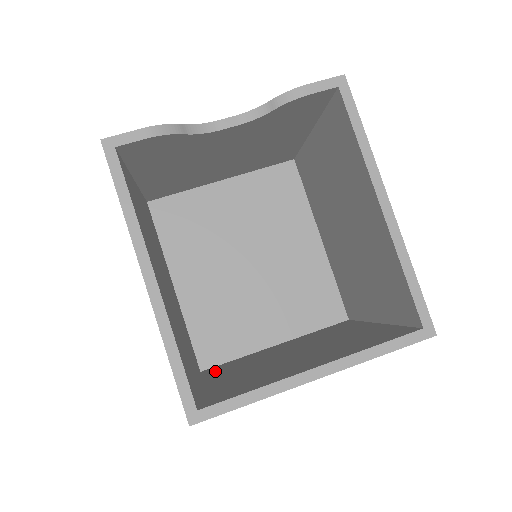
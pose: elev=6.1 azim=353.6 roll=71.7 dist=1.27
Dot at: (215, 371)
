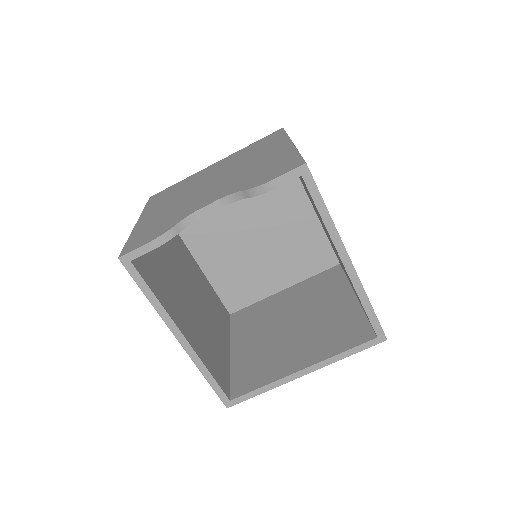
Dot at: (240, 323)
